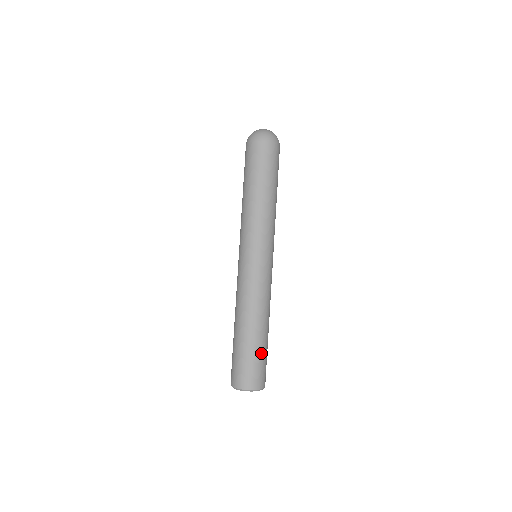
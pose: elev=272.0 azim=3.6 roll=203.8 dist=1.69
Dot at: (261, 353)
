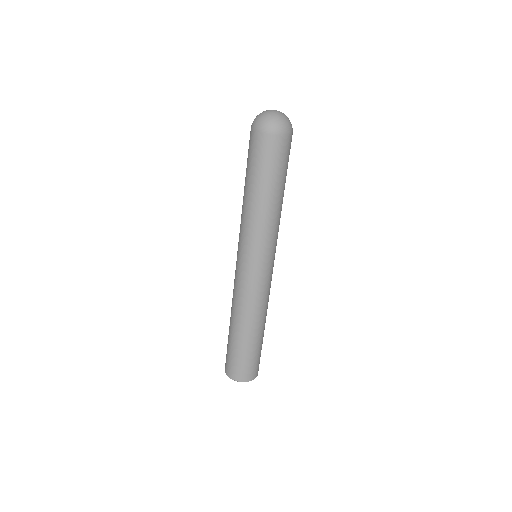
Dot at: (253, 352)
